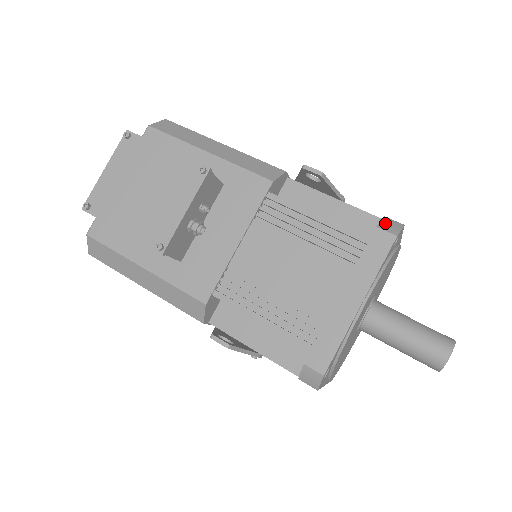
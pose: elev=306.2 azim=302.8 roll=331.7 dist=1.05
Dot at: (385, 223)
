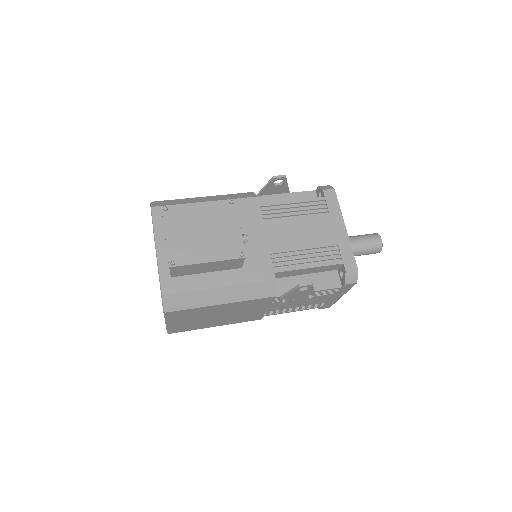
Dot at: (323, 187)
